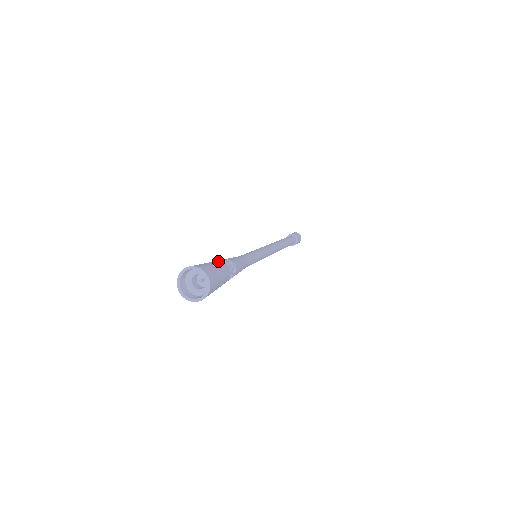
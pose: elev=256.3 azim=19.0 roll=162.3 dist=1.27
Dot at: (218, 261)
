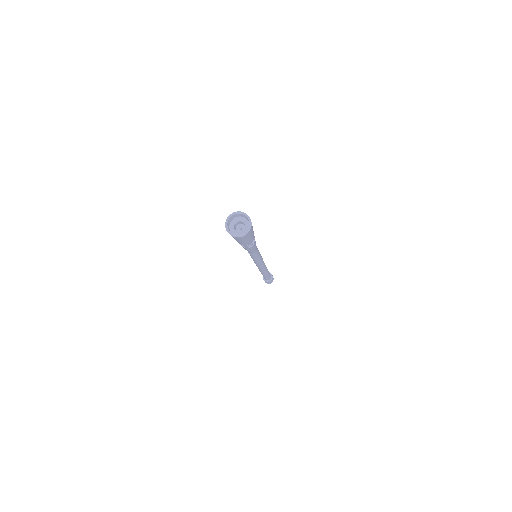
Dot at: occluded
